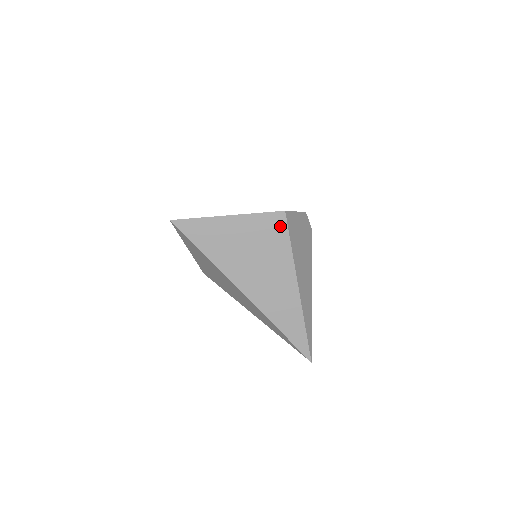
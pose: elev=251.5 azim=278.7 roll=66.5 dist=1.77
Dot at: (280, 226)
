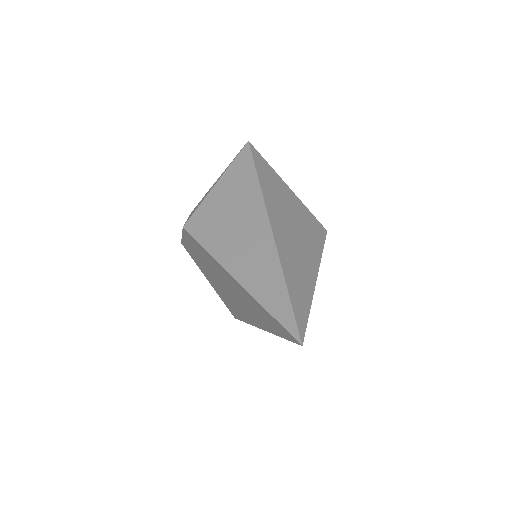
Dot at: (320, 232)
